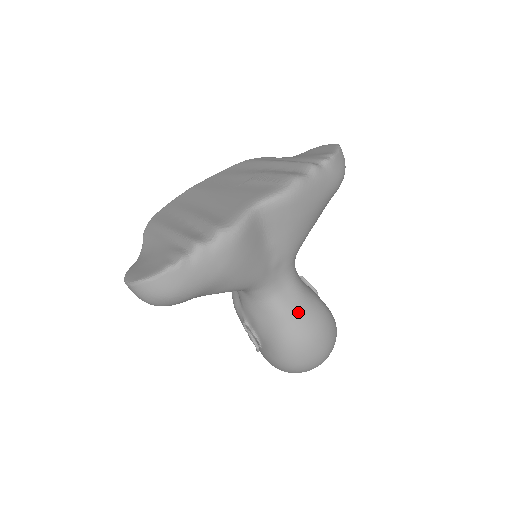
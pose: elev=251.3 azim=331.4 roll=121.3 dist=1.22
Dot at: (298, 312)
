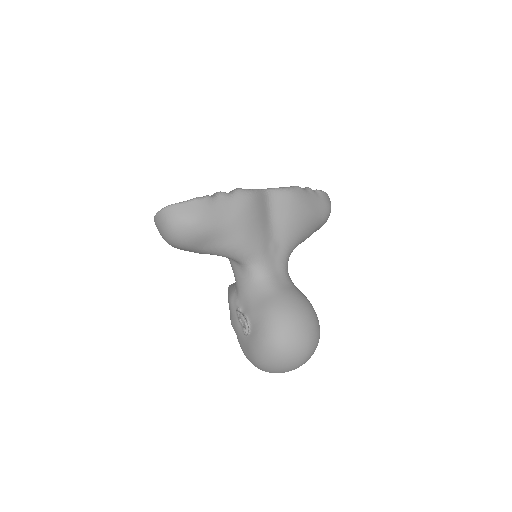
Dot at: (288, 292)
